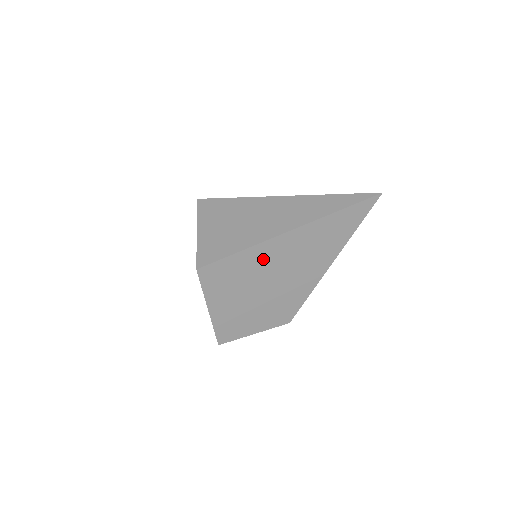
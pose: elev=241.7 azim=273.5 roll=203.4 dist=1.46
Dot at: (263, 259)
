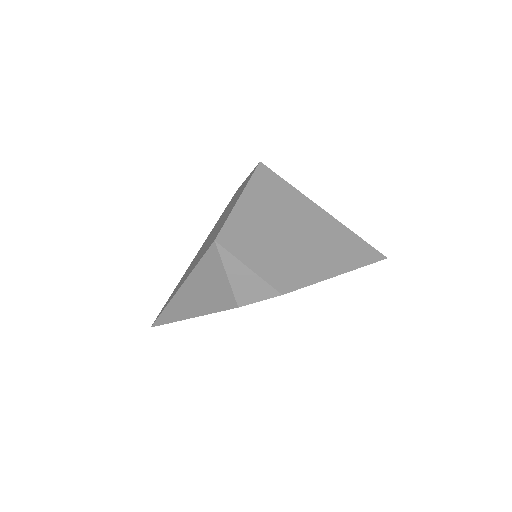
Dot at: (302, 211)
